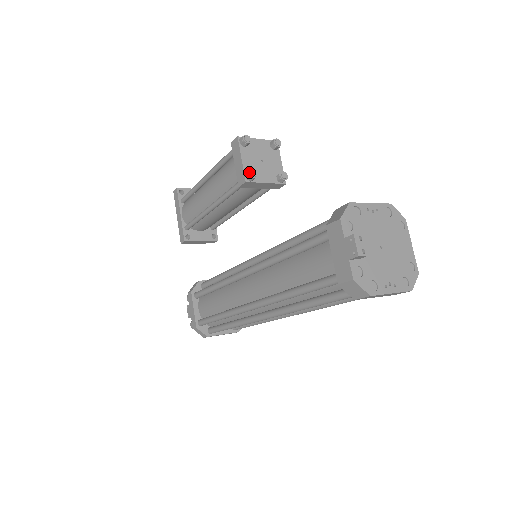
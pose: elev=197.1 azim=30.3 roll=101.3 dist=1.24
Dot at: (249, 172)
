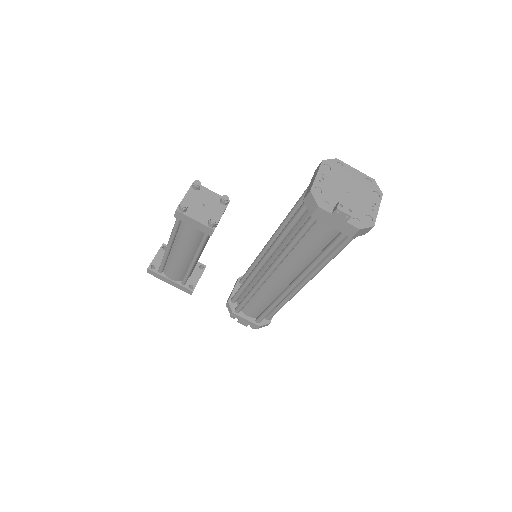
Dot at: (210, 223)
